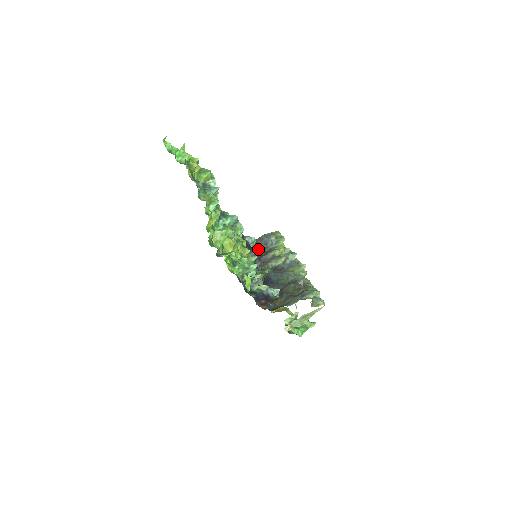
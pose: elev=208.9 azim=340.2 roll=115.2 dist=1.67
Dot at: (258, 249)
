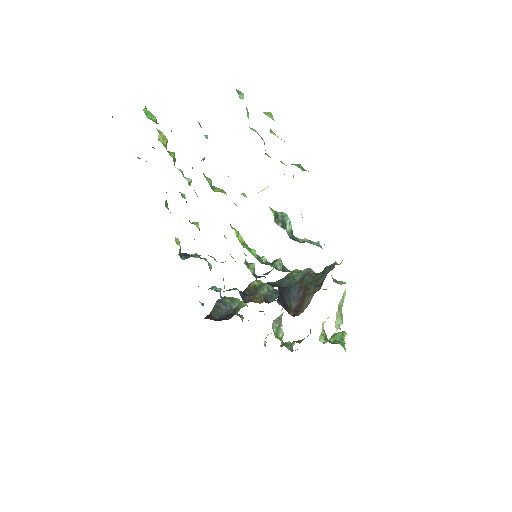
Dot at: (222, 316)
